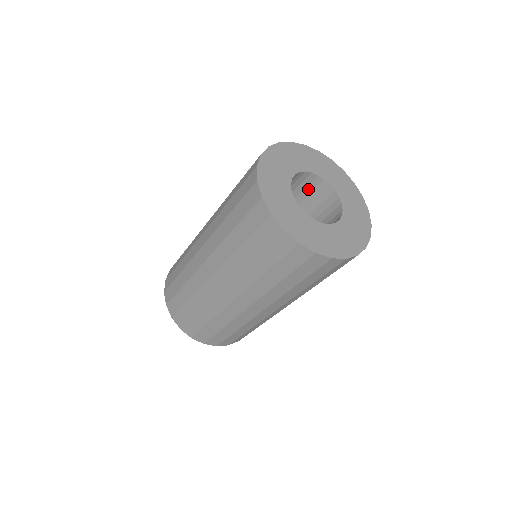
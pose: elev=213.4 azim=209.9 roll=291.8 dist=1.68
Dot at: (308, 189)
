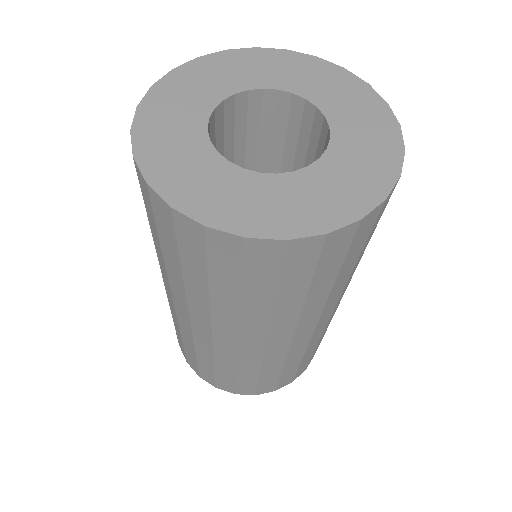
Dot at: (292, 126)
